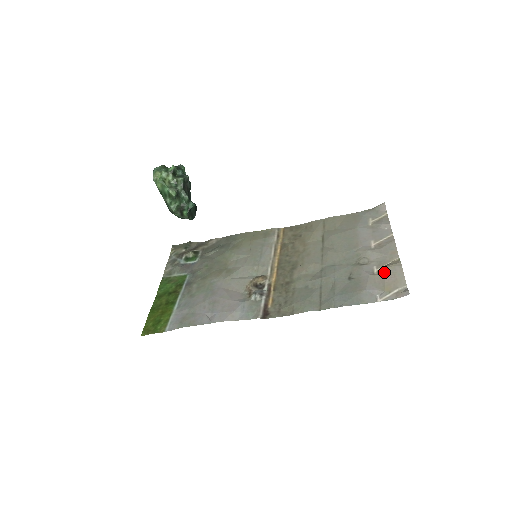
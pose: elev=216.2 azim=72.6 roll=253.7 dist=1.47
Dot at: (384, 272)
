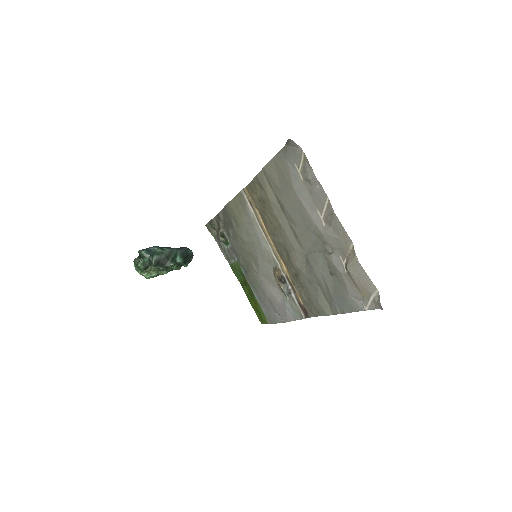
Dot at: (350, 275)
